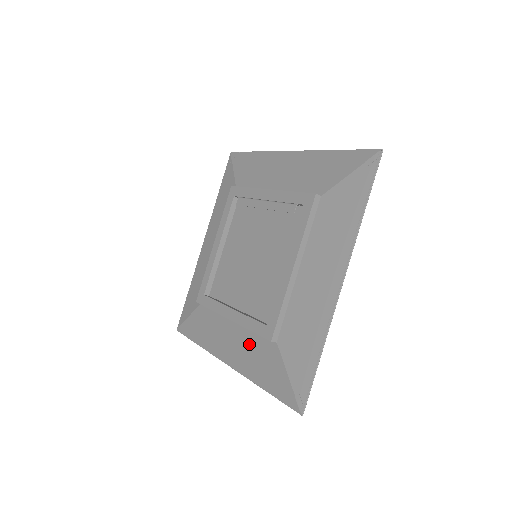
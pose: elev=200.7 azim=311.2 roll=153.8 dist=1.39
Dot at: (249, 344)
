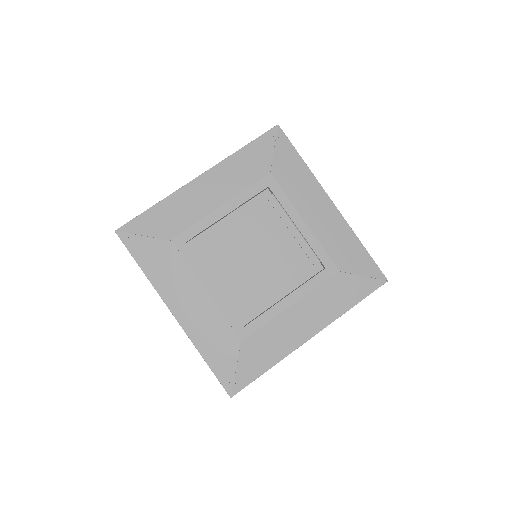
Dot at: (212, 320)
